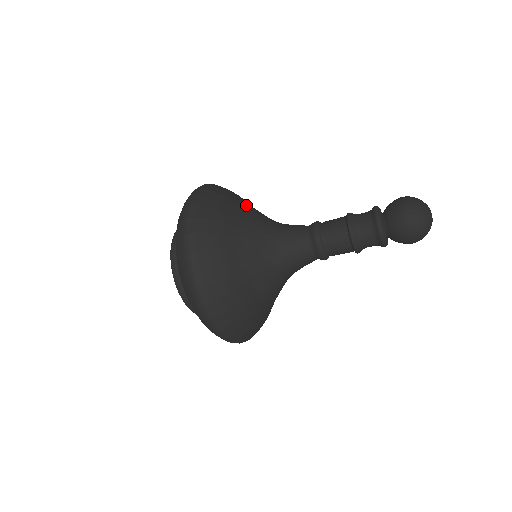
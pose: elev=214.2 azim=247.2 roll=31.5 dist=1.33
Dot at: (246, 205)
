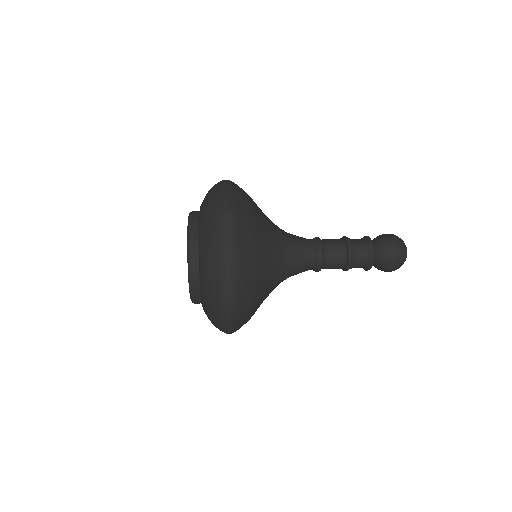
Dot at: (265, 277)
